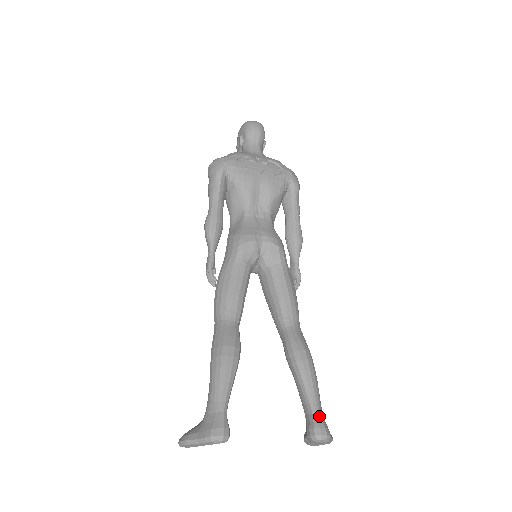
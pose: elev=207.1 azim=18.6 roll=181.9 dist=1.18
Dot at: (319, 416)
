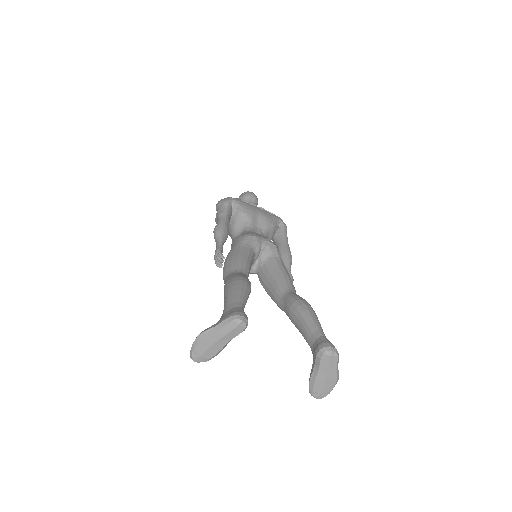
Dot at: (326, 338)
